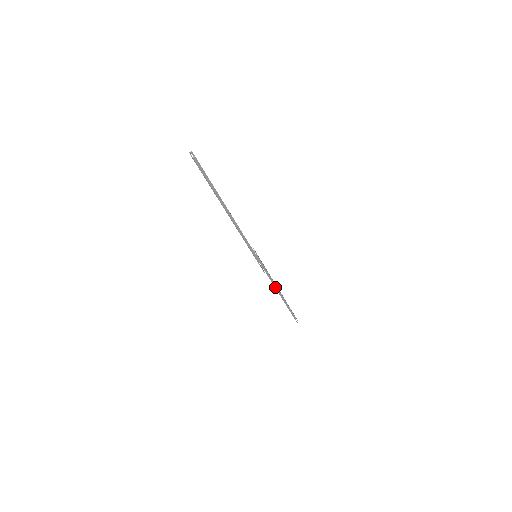
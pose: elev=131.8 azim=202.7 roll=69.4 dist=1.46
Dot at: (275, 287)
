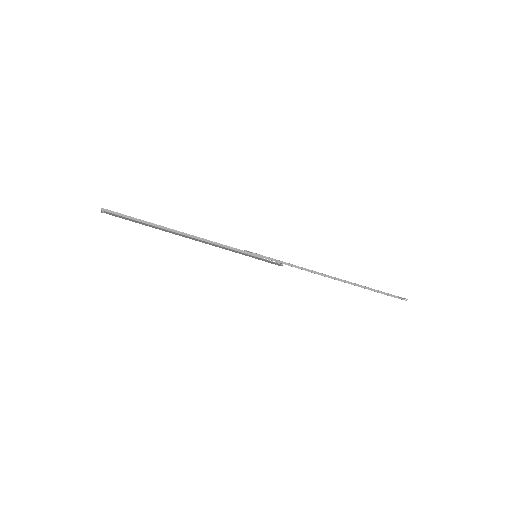
Dot at: (318, 274)
